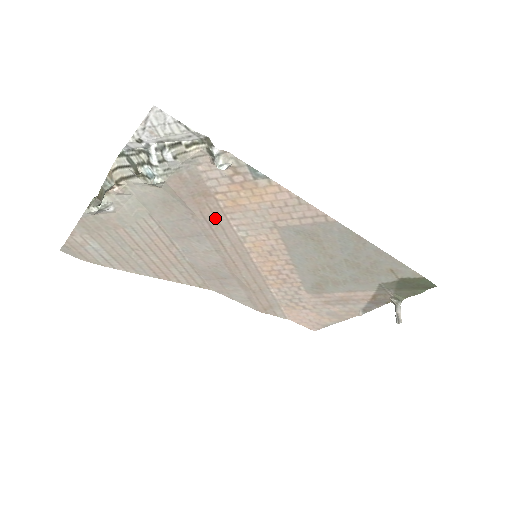
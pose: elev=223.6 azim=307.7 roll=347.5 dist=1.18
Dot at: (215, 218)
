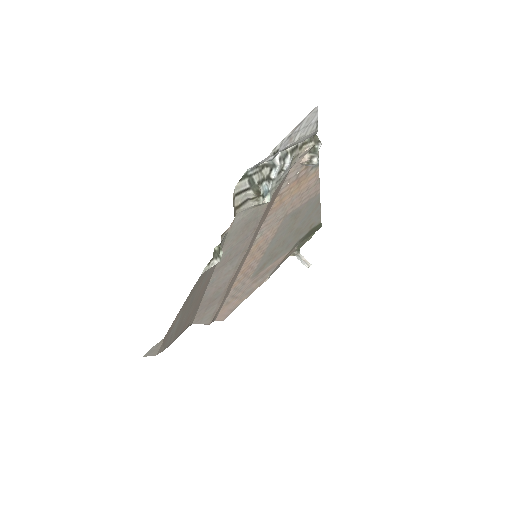
Dot at: (260, 226)
